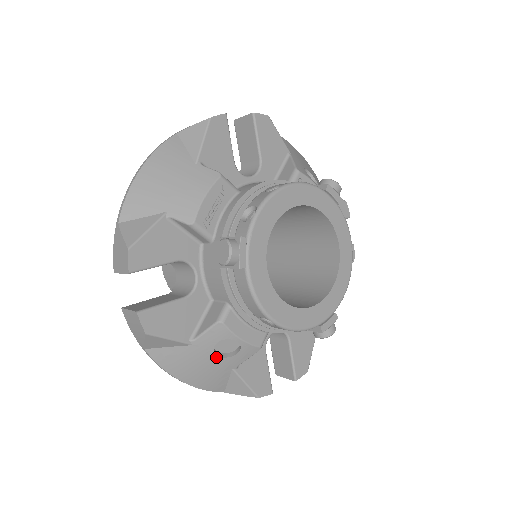
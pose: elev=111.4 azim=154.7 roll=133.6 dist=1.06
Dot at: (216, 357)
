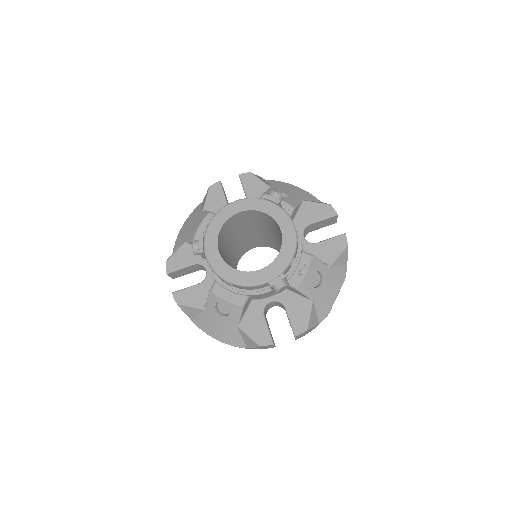
Dot at: (221, 317)
